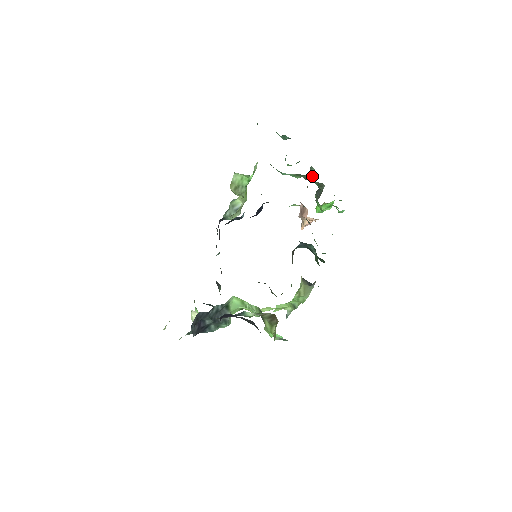
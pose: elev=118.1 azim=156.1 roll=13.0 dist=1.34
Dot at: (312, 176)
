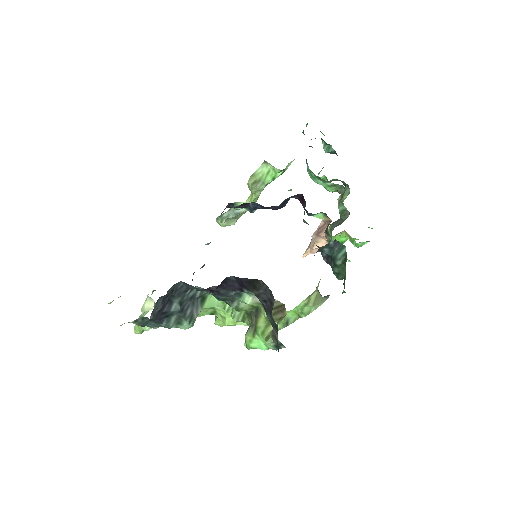
Dot at: (344, 197)
